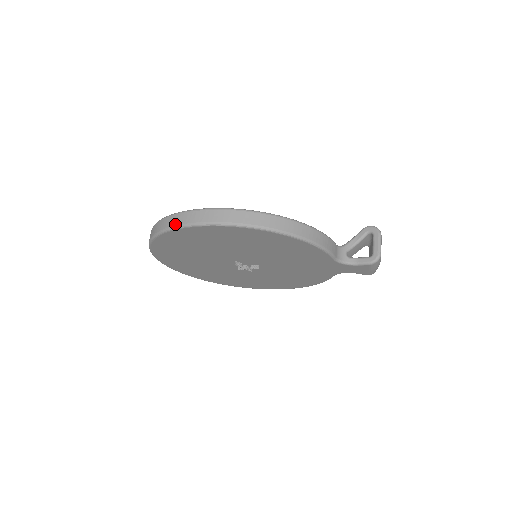
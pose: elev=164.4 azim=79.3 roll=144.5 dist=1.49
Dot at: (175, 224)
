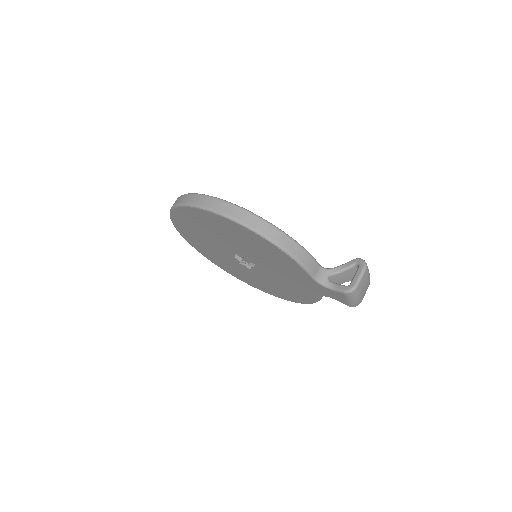
Dot at: (182, 202)
